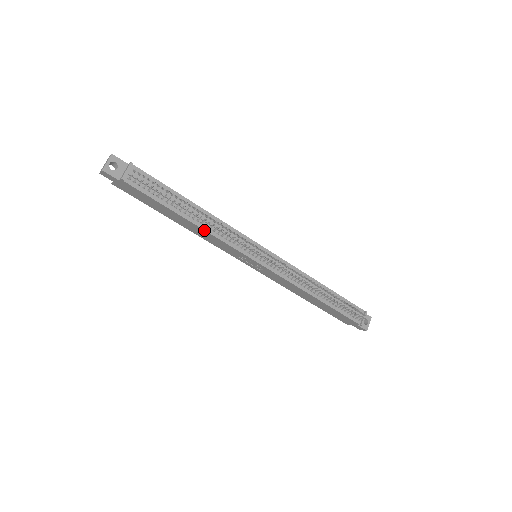
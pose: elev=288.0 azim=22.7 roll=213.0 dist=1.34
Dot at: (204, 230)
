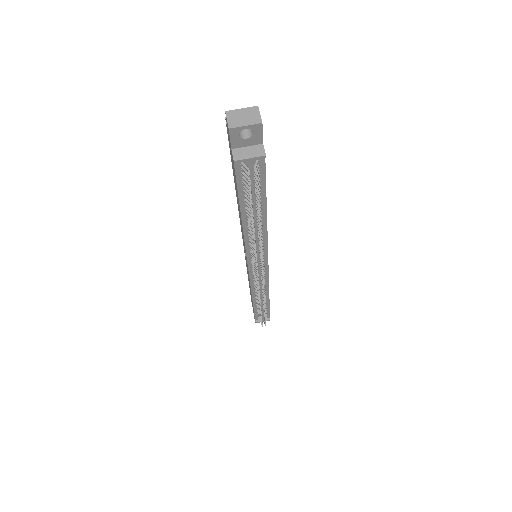
Dot at: (243, 232)
